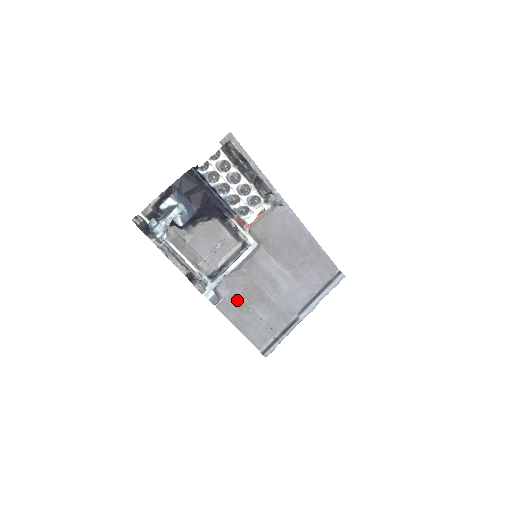
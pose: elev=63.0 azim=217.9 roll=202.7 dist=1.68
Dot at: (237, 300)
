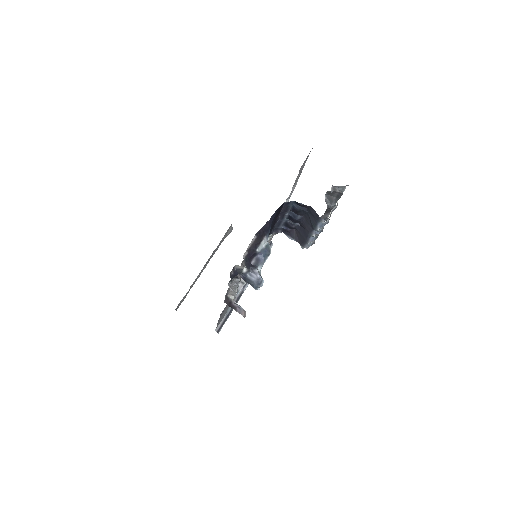
Dot at: occluded
